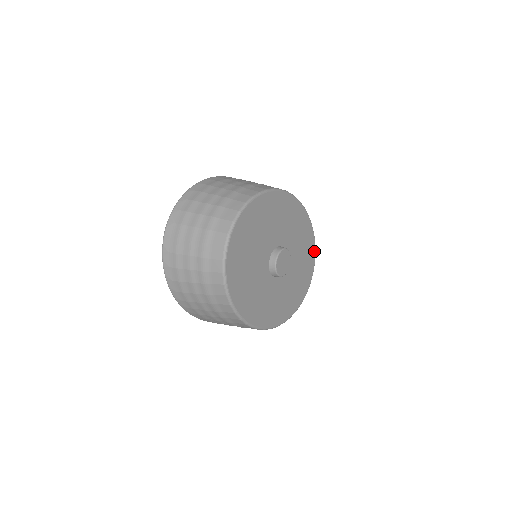
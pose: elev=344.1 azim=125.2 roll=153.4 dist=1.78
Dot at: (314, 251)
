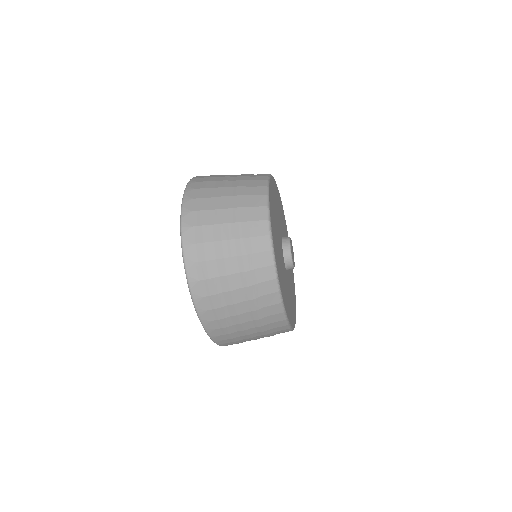
Dot at: occluded
